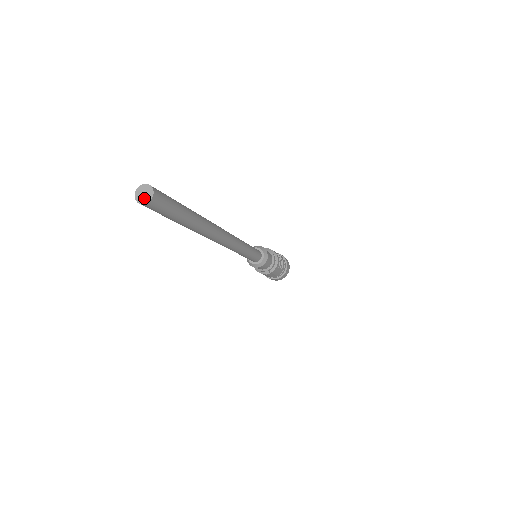
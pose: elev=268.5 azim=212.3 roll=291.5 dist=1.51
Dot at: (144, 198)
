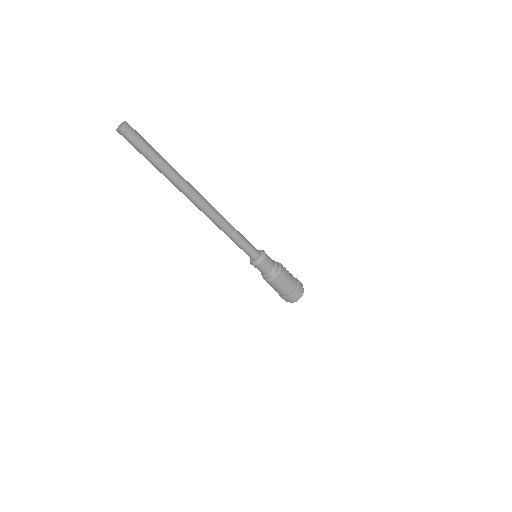
Dot at: (121, 127)
